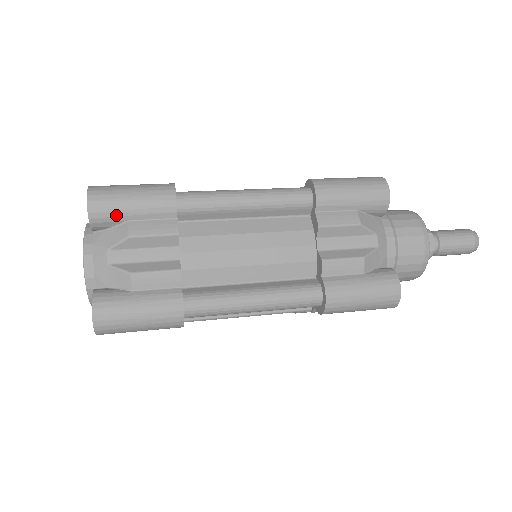
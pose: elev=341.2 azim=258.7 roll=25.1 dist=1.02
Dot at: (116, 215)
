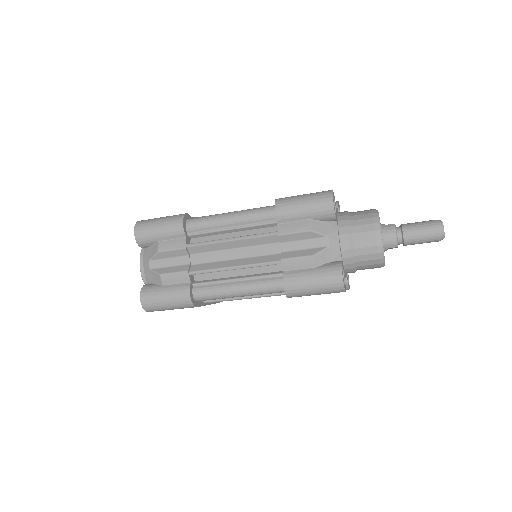
Dot at: occluded
